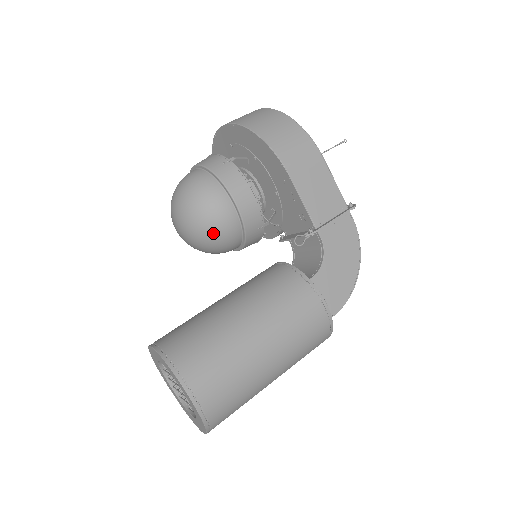
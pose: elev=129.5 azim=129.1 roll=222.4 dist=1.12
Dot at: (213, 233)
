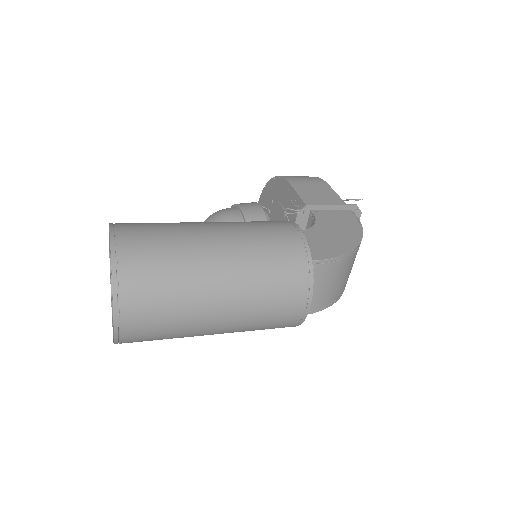
Dot at: occluded
